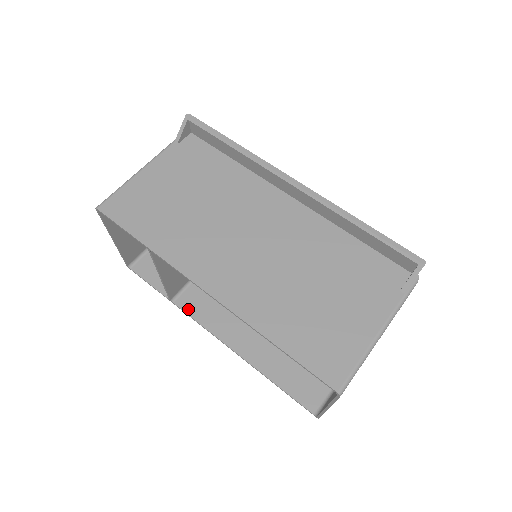
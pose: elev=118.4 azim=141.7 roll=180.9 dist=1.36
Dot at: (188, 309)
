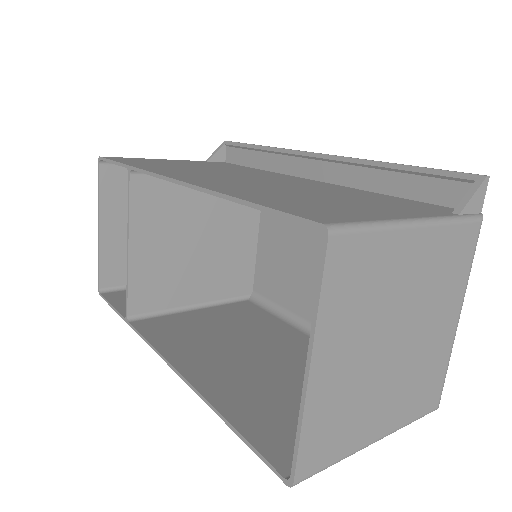
Dot at: (144, 330)
